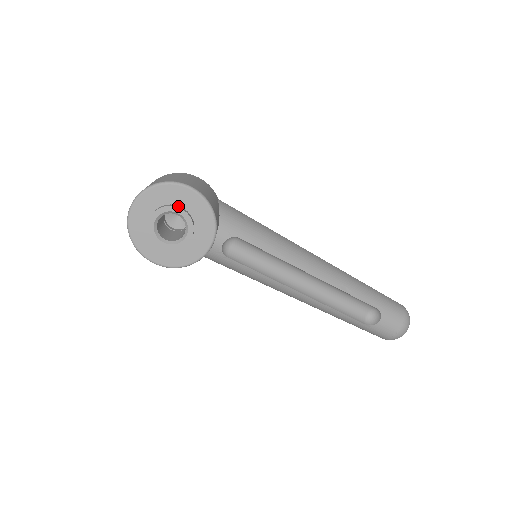
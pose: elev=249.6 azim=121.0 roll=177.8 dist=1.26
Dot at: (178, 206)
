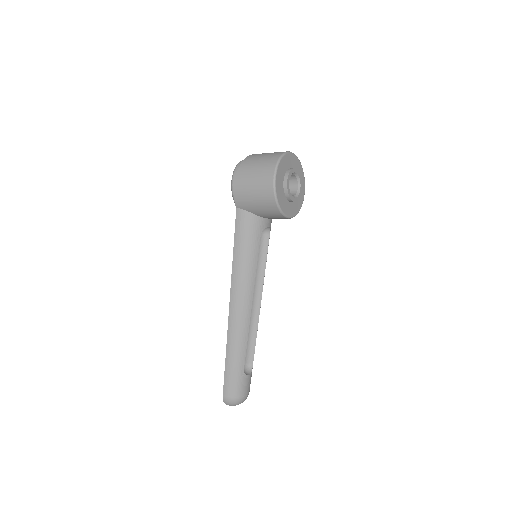
Dot at: (300, 182)
